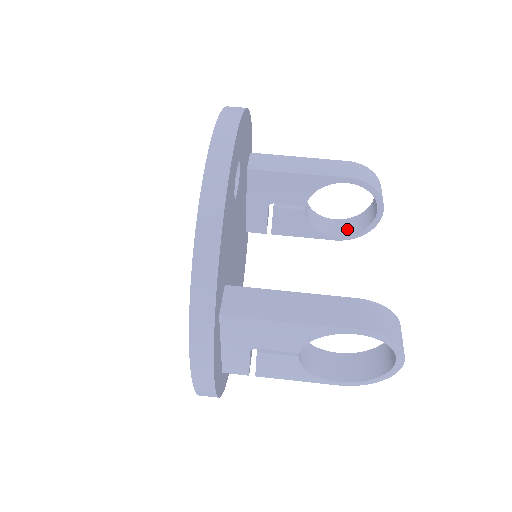
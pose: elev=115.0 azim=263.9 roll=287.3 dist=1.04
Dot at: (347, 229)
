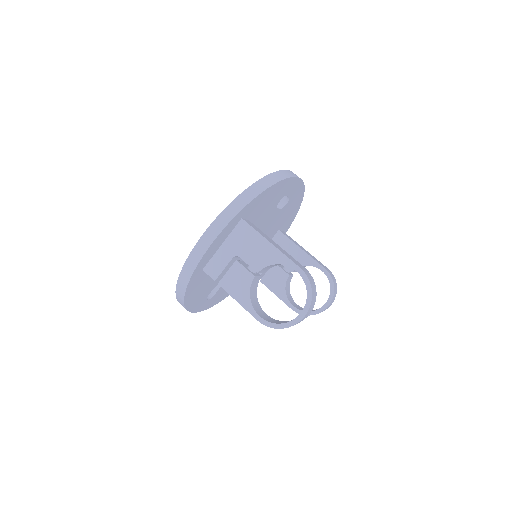
Dot at: (302, 309)
